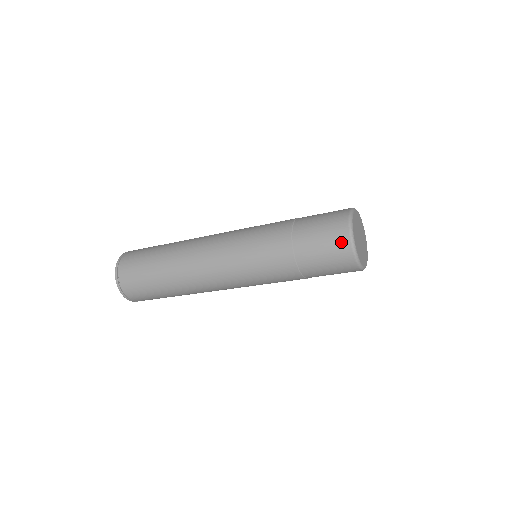
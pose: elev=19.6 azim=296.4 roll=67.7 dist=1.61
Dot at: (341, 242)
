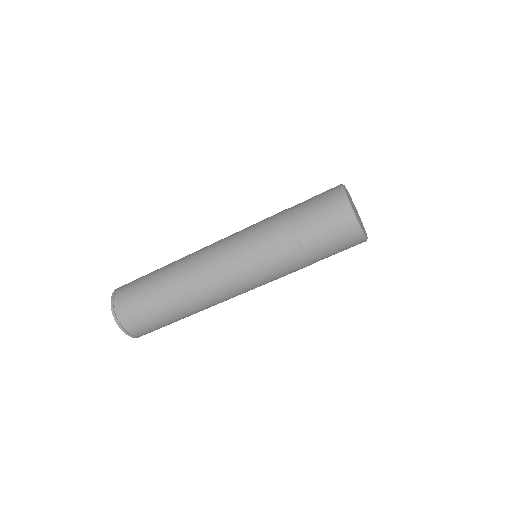
Dot at: (336, 202)
